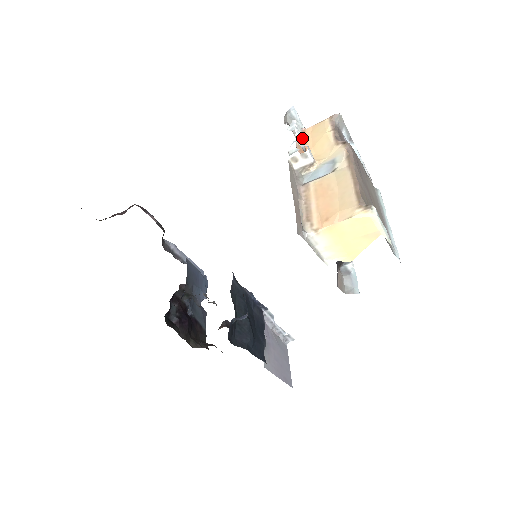
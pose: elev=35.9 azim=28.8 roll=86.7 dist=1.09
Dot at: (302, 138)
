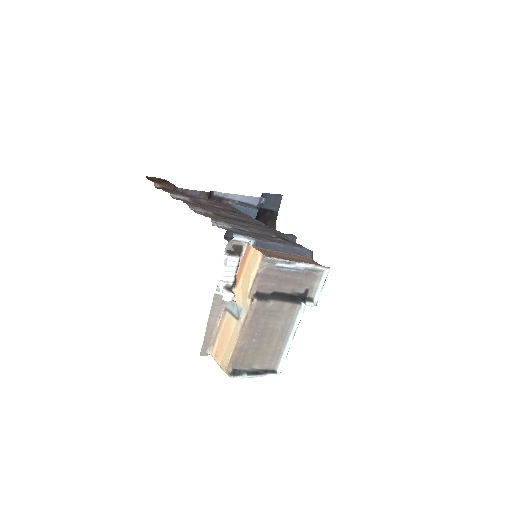
Dot at: (234, 271)
